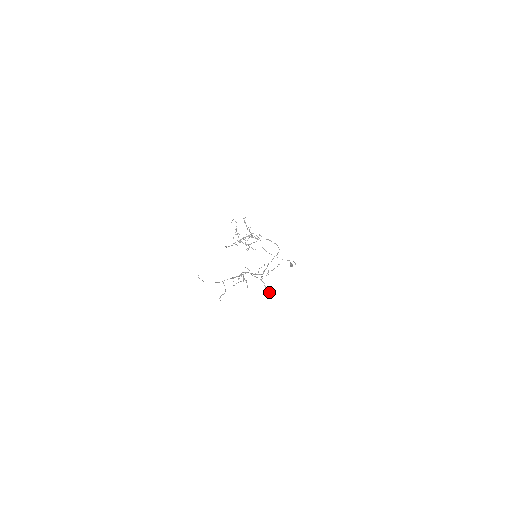
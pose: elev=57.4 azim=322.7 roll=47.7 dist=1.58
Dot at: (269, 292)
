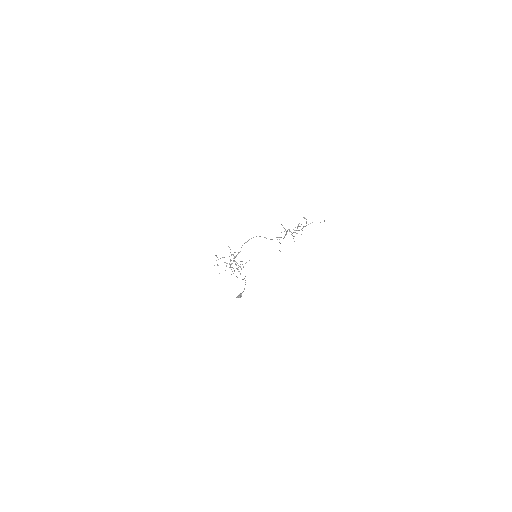
Dot at: occluded
